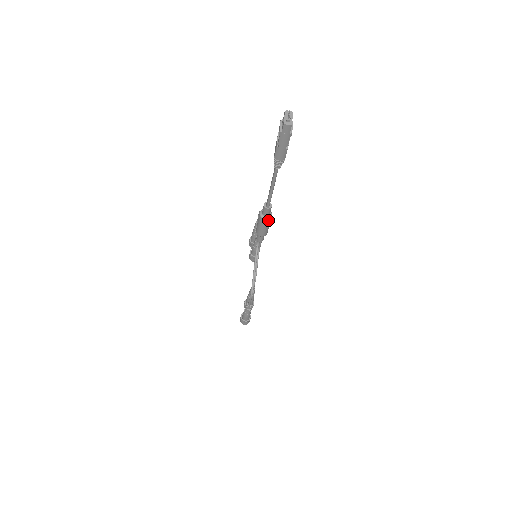
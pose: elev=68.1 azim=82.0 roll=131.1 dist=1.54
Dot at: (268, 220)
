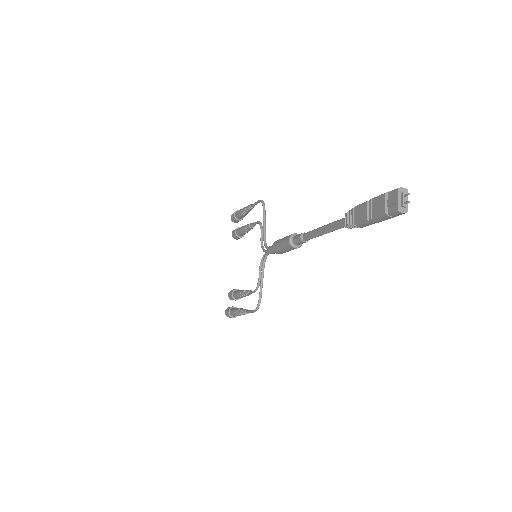
Dot at: occluded
